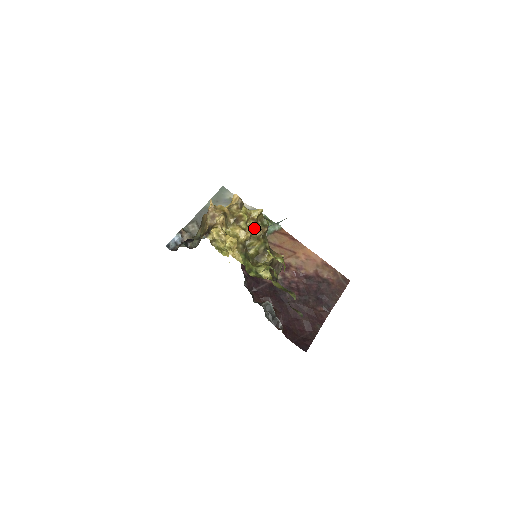
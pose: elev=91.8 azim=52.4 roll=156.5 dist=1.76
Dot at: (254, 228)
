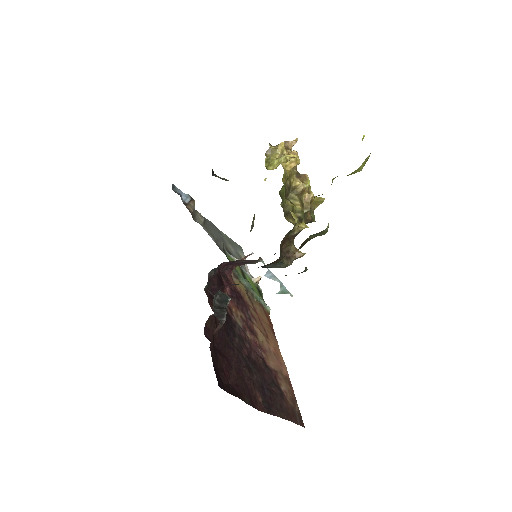
Dot at: (309, 194)
